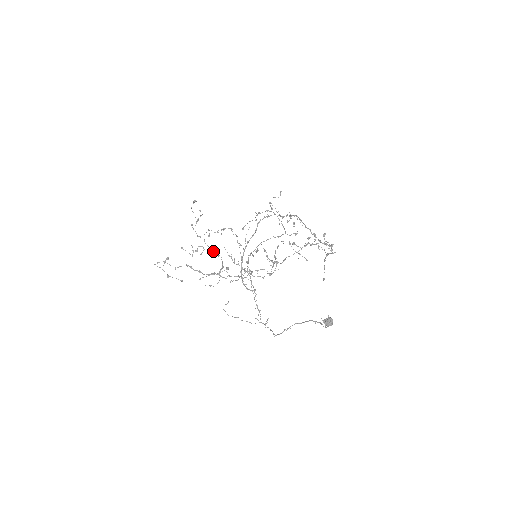
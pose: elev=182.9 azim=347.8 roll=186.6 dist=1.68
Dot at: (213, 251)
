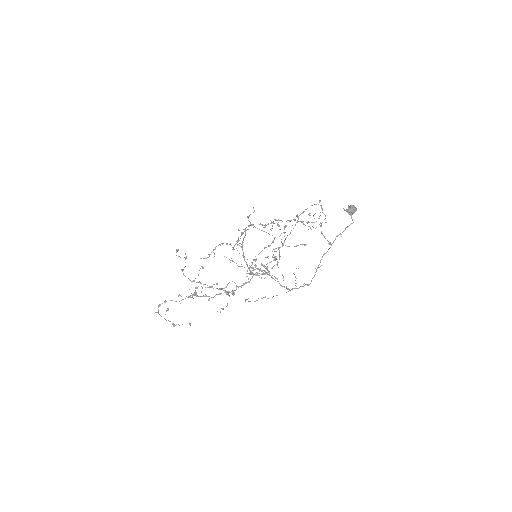
Dot at: (212, 286)
